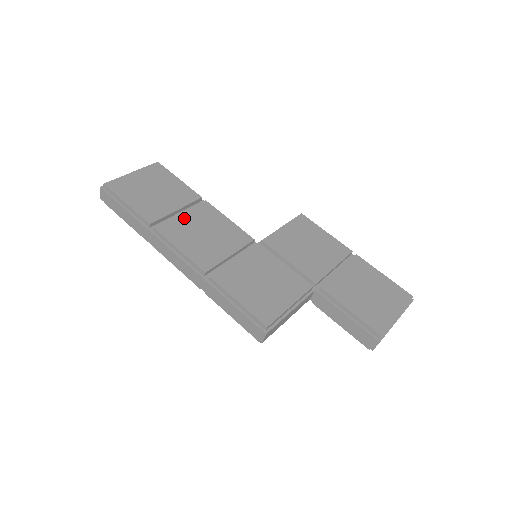
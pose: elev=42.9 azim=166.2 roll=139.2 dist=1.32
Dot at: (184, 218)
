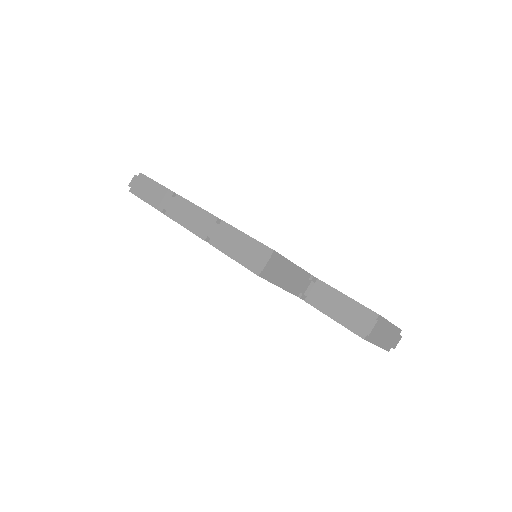
Dot at: occluded
